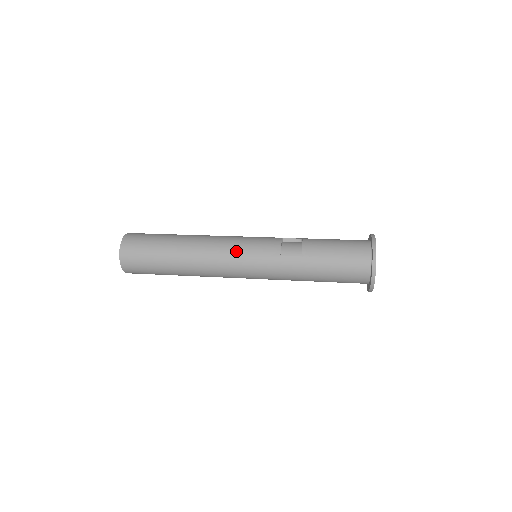
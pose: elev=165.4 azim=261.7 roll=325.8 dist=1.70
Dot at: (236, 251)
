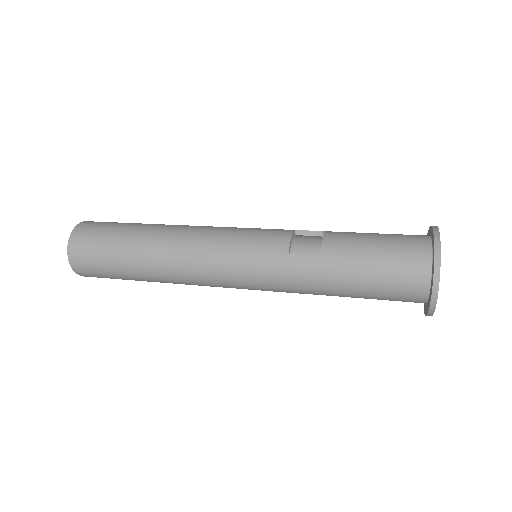
Dot at: (224, 245)
